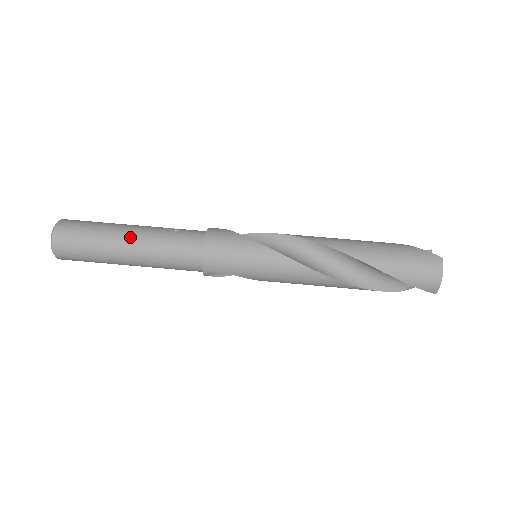
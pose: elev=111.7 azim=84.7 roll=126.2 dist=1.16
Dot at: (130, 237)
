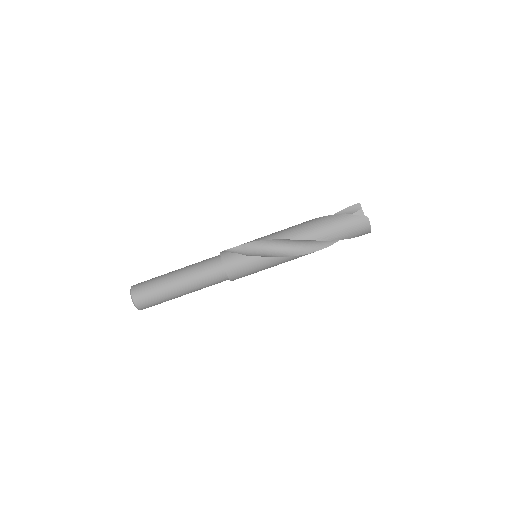
Dot at: (180, 286)
